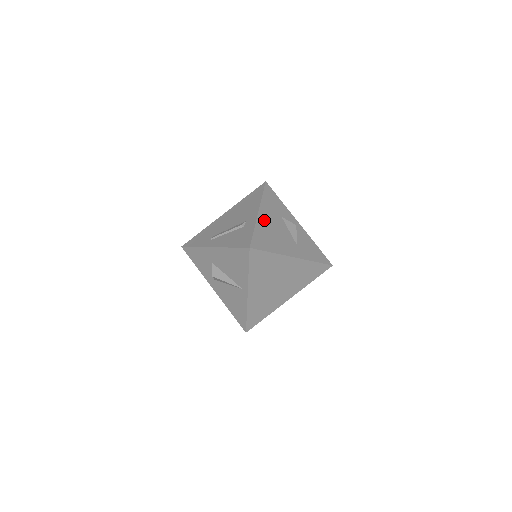
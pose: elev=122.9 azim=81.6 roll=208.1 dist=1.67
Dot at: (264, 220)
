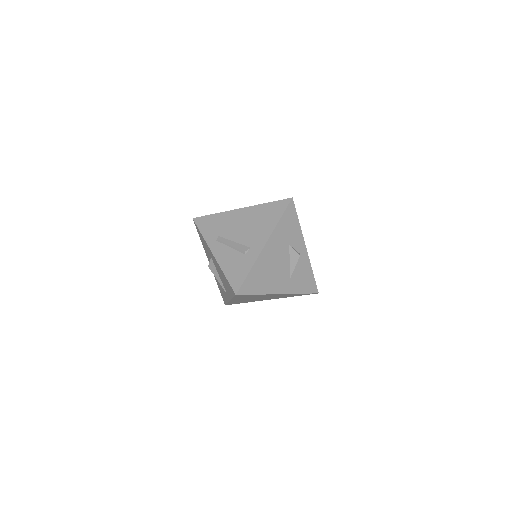
Dot at: (267, 255)
